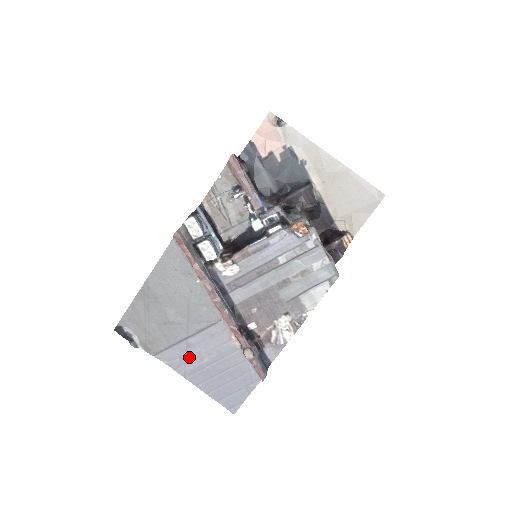
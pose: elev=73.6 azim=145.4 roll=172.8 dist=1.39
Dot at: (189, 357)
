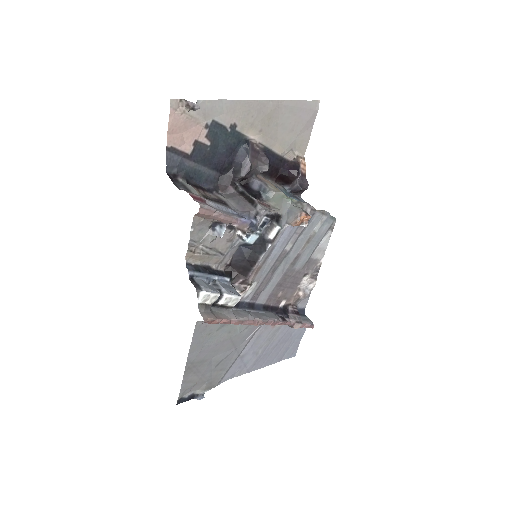
Dot at: (246, 361)
